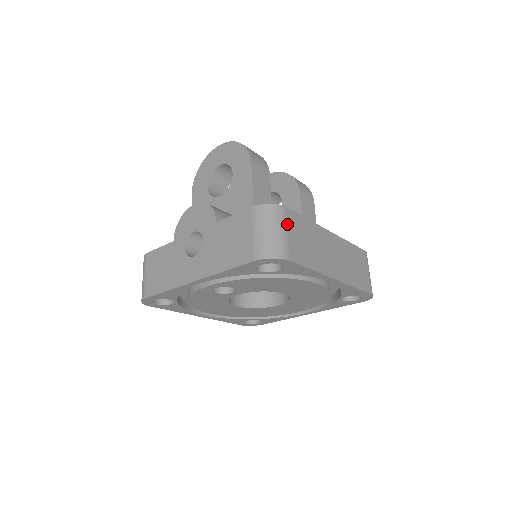
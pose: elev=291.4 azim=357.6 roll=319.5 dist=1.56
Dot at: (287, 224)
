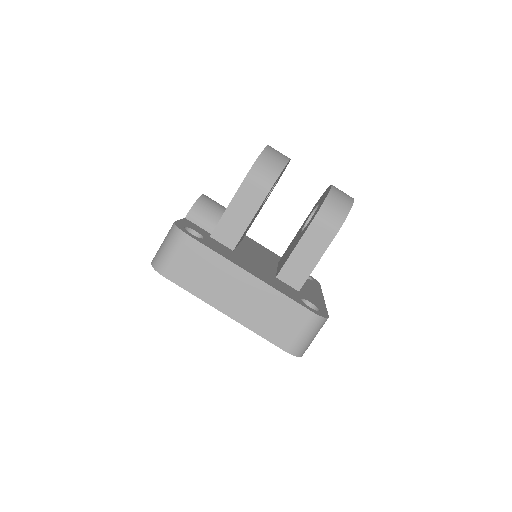
Dot at: (180, 249)
